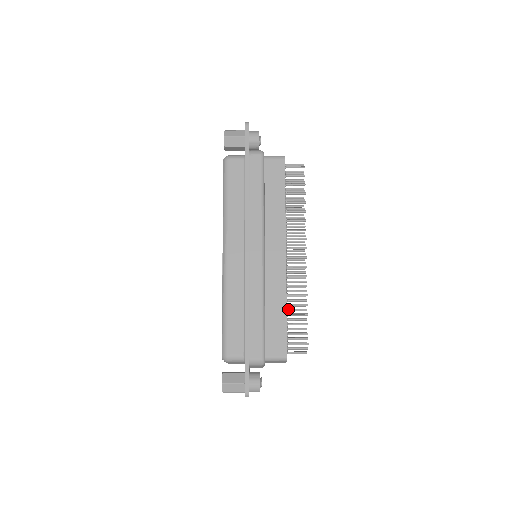
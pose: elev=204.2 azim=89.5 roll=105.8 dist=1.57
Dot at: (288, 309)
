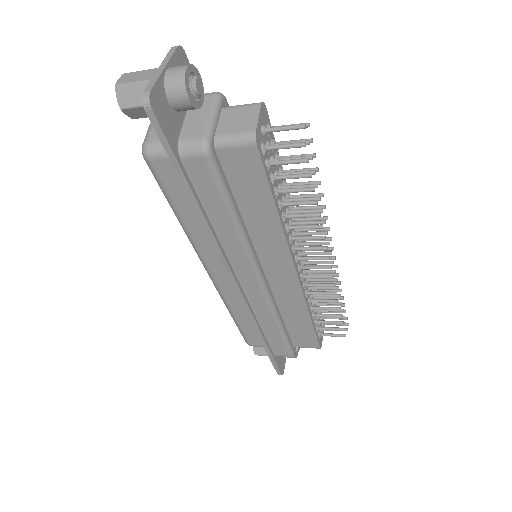
Dot at: (316, 303)
